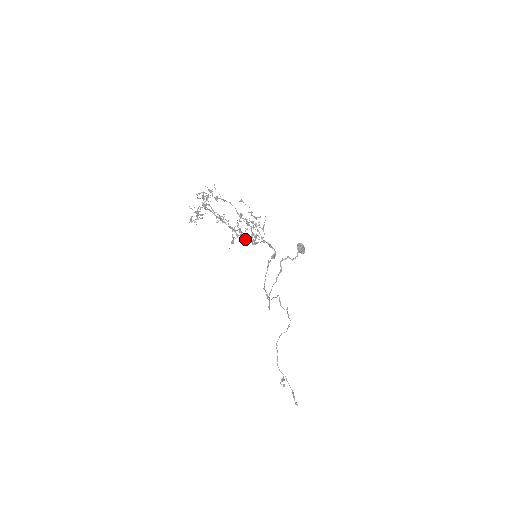
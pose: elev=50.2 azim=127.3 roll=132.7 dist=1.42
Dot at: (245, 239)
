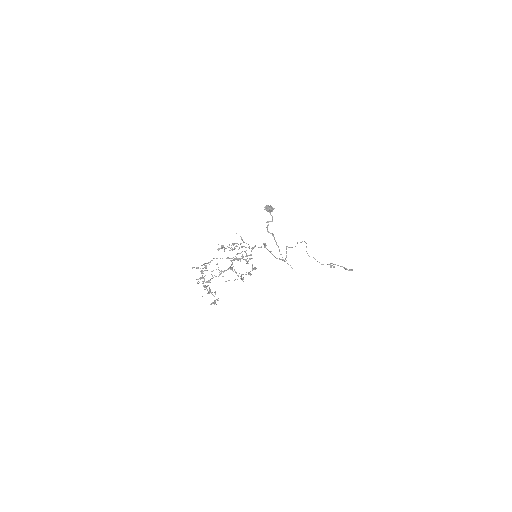
Dot at: occluded
